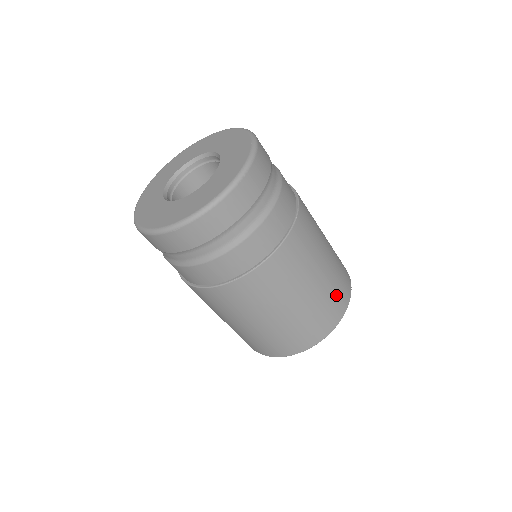
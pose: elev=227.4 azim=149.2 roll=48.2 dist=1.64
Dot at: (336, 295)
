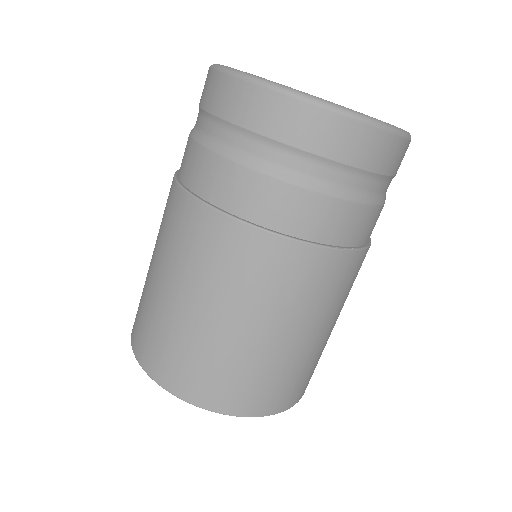
Dot at: occluded
